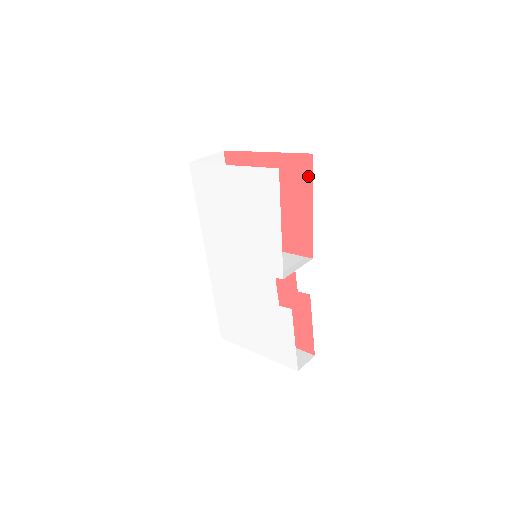
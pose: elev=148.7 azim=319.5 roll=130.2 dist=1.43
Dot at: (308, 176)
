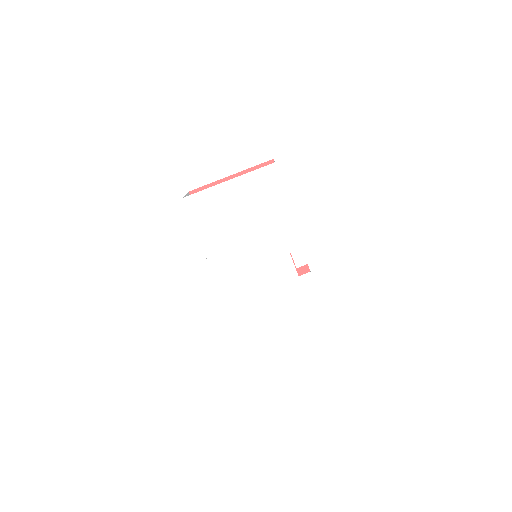
Dot at: occluded
